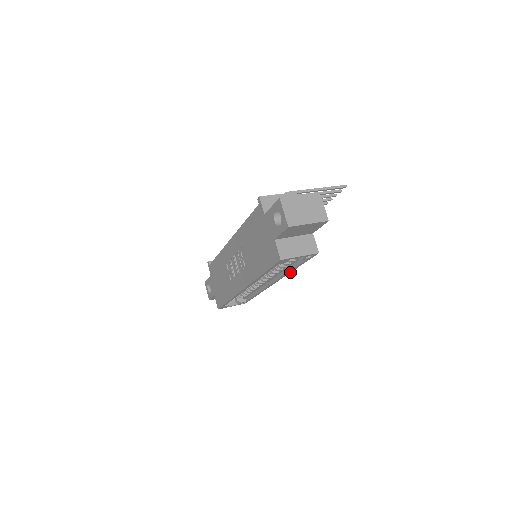
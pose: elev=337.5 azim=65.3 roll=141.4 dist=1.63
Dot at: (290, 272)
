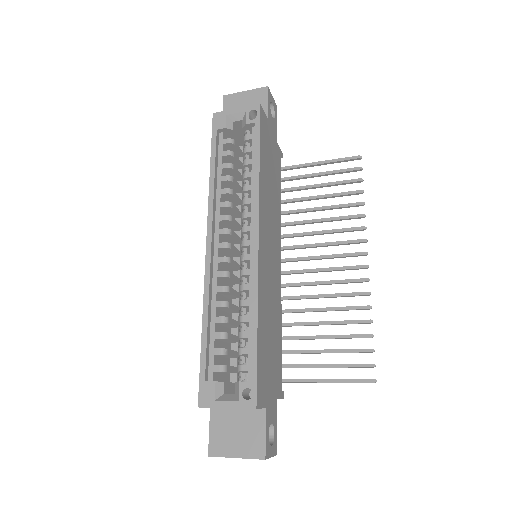
Dot at: (259, 181)
